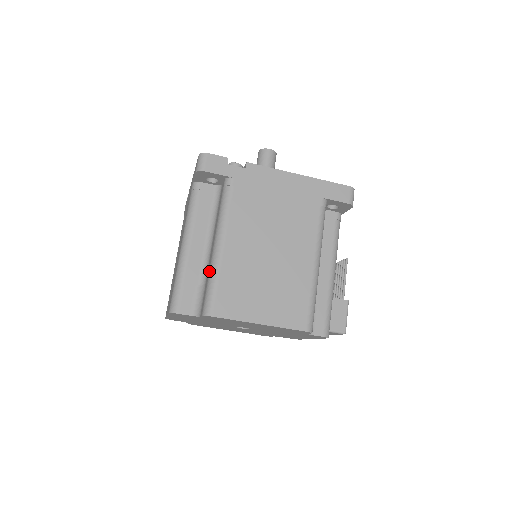
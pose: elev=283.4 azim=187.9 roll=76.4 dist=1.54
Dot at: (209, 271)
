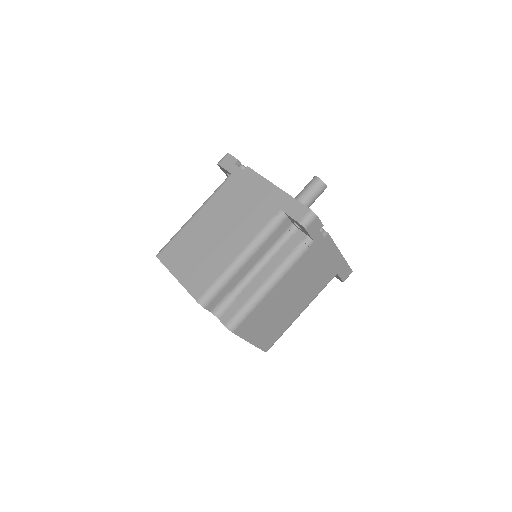
Dot at: (250, 298)
